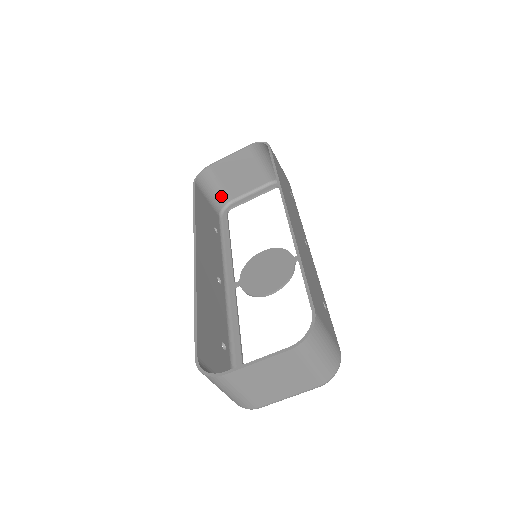
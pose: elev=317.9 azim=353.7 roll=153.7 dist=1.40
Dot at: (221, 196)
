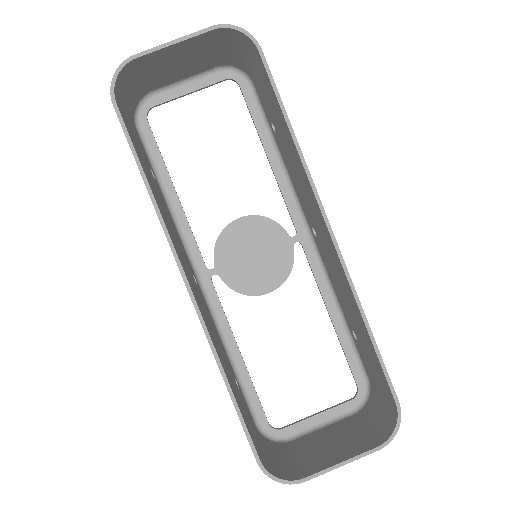
Dot at: (137, 92)
